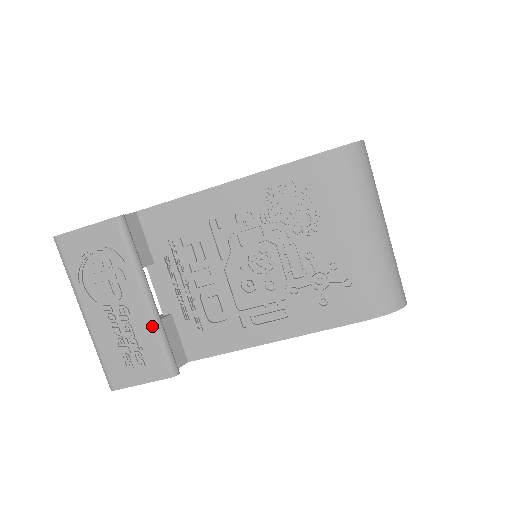
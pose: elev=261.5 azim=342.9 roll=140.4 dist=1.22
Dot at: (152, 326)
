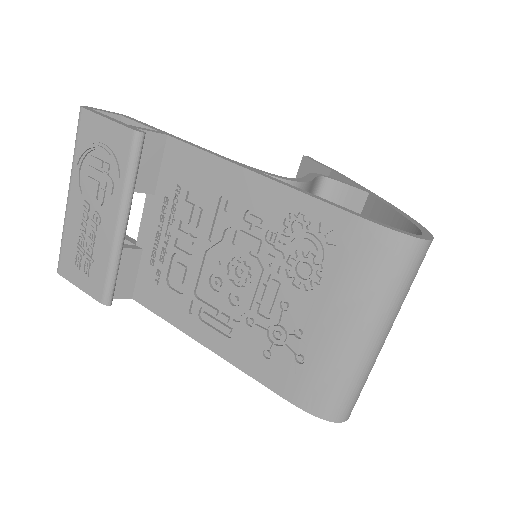
Dot at: (110, 251)
